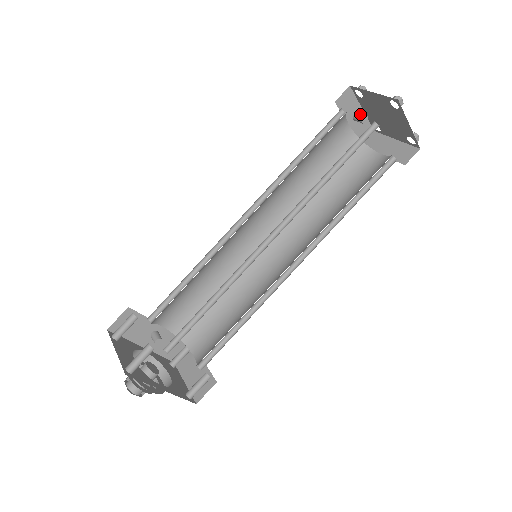
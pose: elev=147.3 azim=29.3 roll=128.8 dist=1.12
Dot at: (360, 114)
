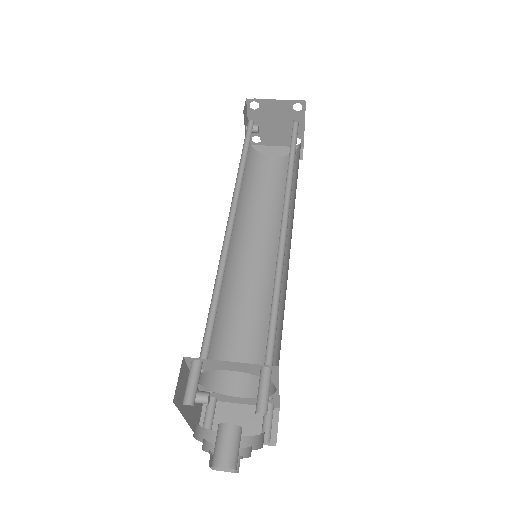
Dot at: (253, 125)
